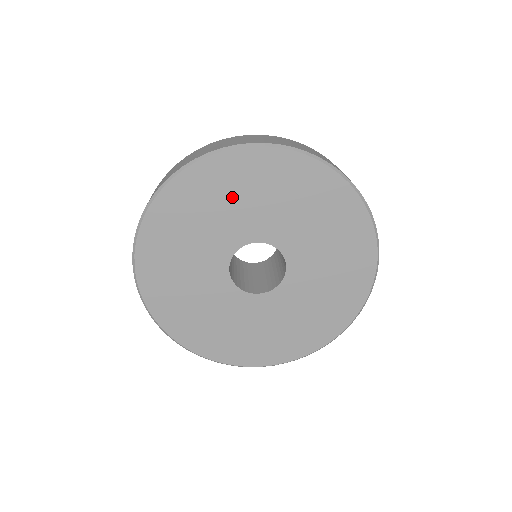
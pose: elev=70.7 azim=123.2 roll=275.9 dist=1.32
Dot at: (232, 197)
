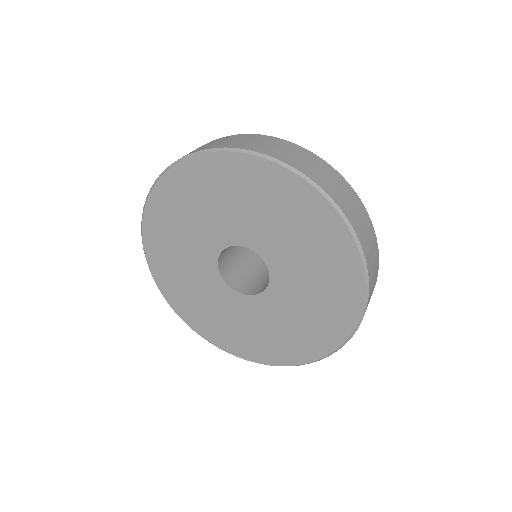
Dot at: (186, 216)
